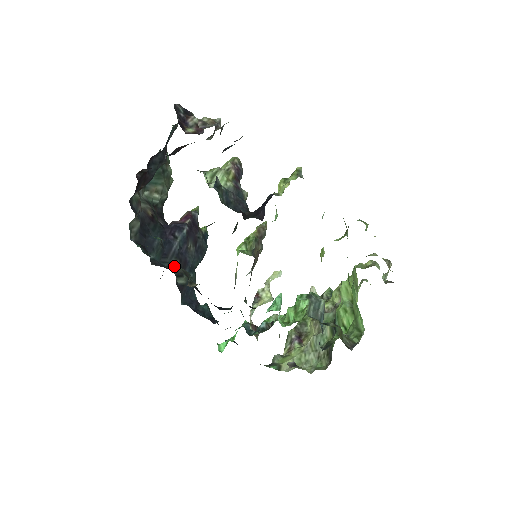
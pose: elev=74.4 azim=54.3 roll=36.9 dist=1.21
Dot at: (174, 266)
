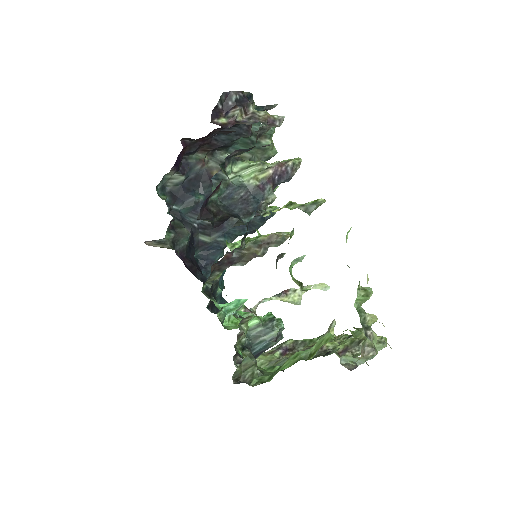
Dot at: (203, 224)
